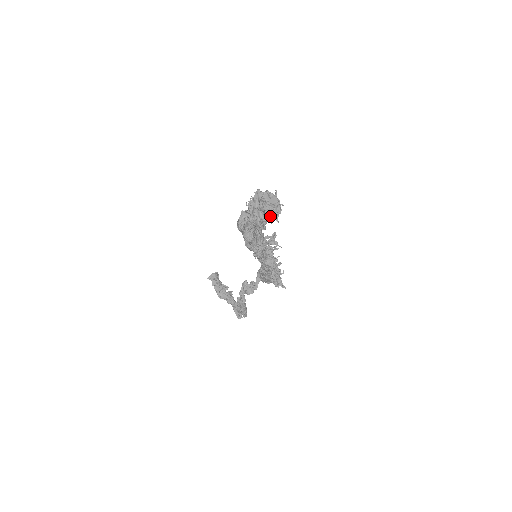
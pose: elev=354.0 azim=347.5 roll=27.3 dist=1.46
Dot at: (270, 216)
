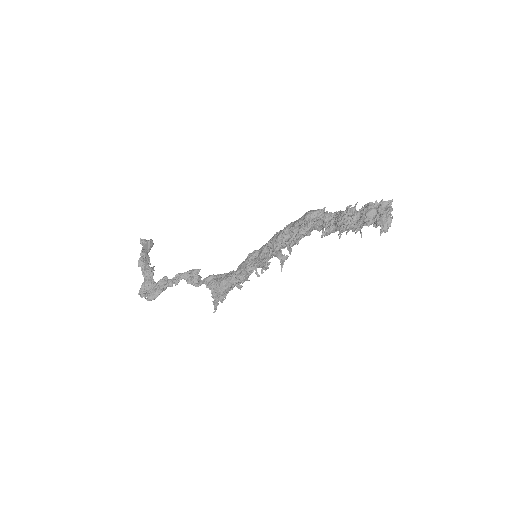
Dot at: (374, 226)
